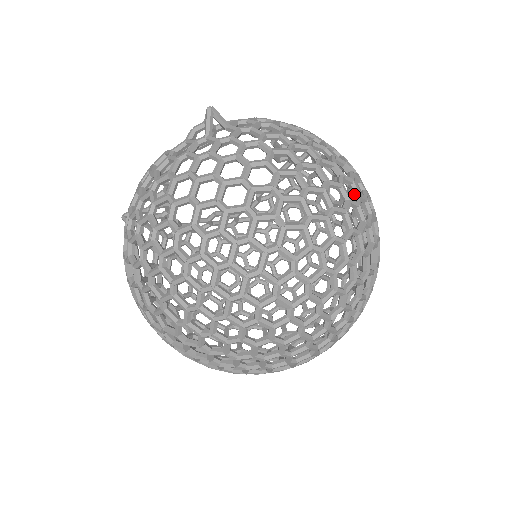
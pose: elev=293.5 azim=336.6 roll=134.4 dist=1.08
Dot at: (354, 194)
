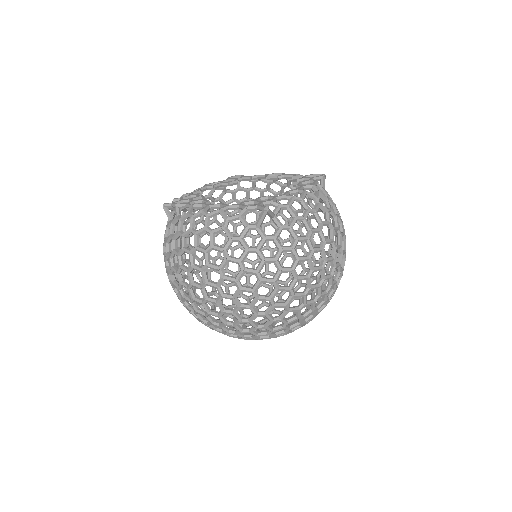
Dot at: (337, 271)
